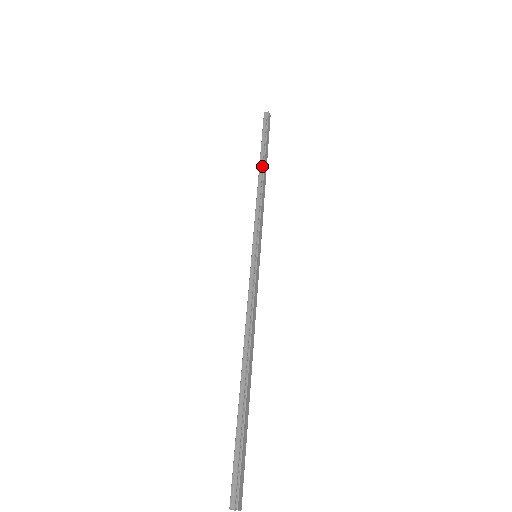
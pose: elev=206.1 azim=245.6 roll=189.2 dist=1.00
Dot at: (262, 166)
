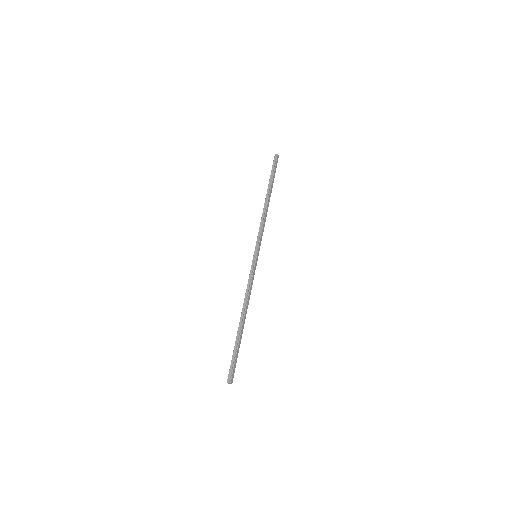
Dot at: (268, 196)
